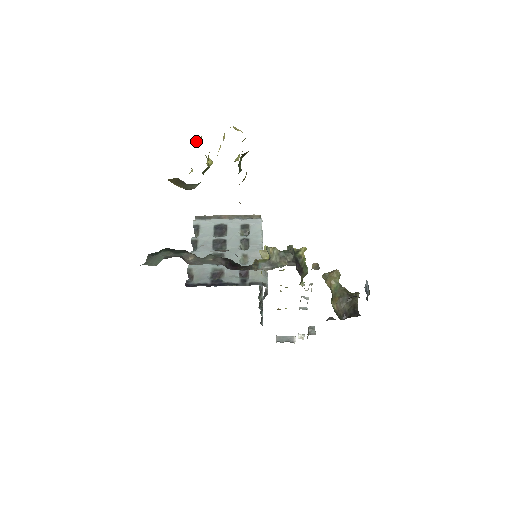
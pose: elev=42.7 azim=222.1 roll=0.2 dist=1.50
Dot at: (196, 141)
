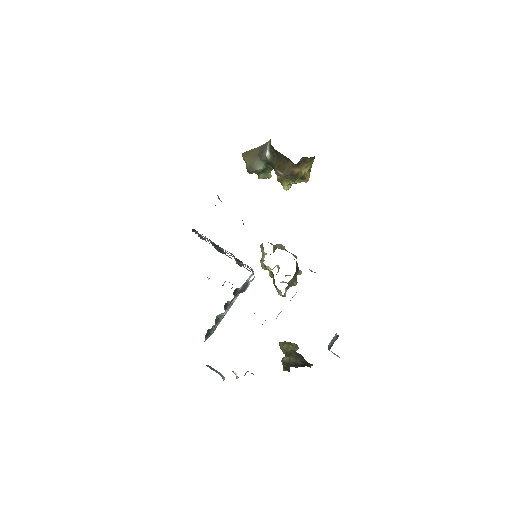
Dot at: occluded
